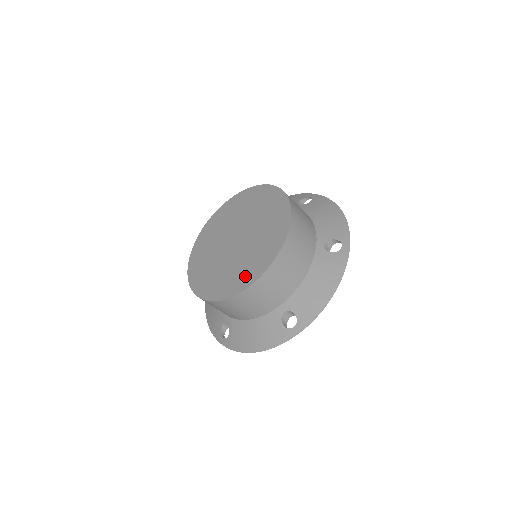
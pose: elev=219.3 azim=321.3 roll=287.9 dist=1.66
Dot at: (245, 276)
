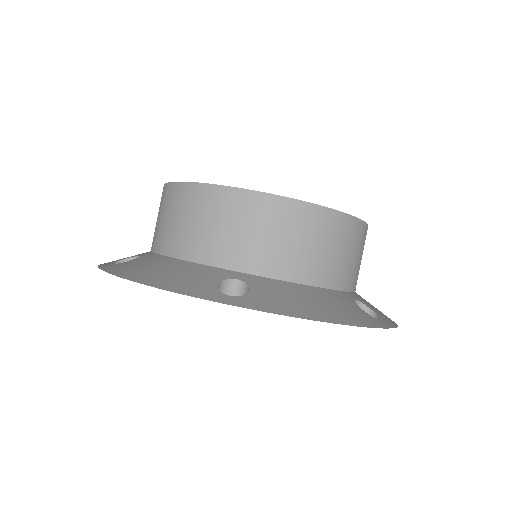
Dot at: occluded
